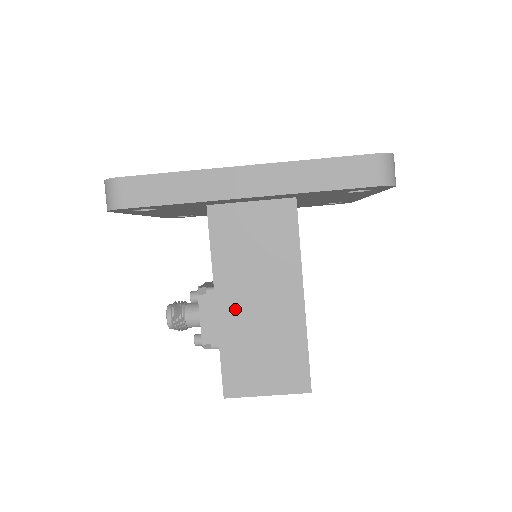
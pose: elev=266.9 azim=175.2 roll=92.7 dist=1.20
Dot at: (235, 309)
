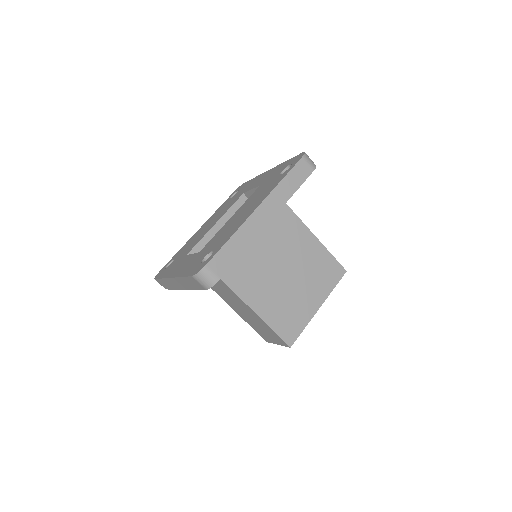
Dot at: (238, 311)
